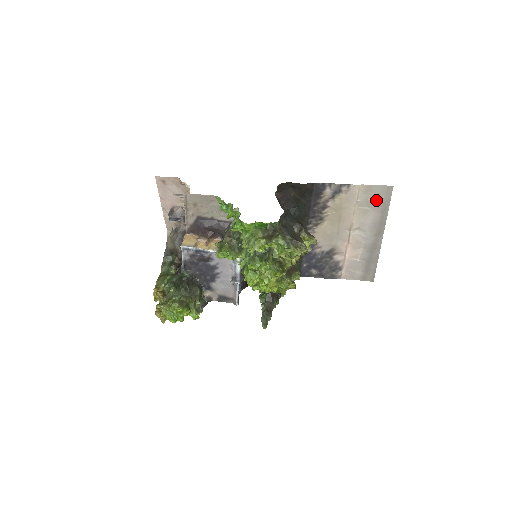
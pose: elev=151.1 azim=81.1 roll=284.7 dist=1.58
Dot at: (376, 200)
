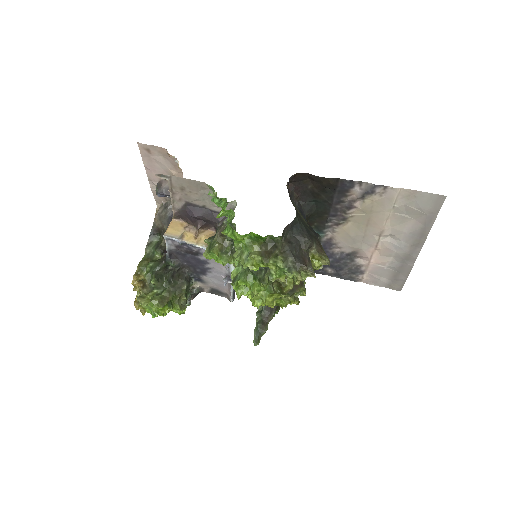
Dot at: (420, 209)
